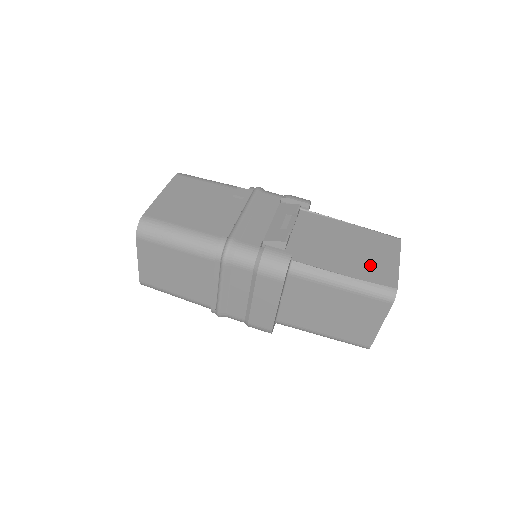
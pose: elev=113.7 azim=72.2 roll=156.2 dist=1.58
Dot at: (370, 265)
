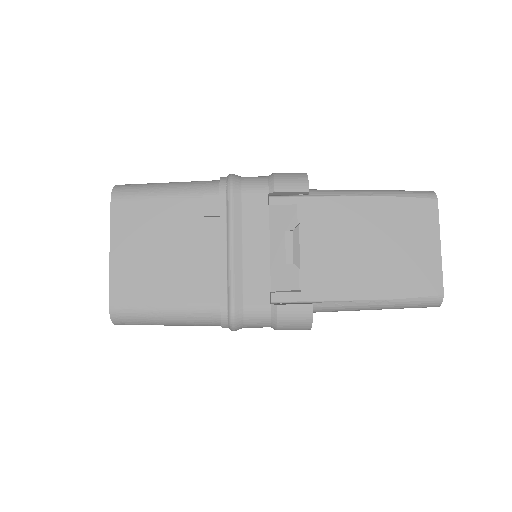
Dot at: (406, 268)
